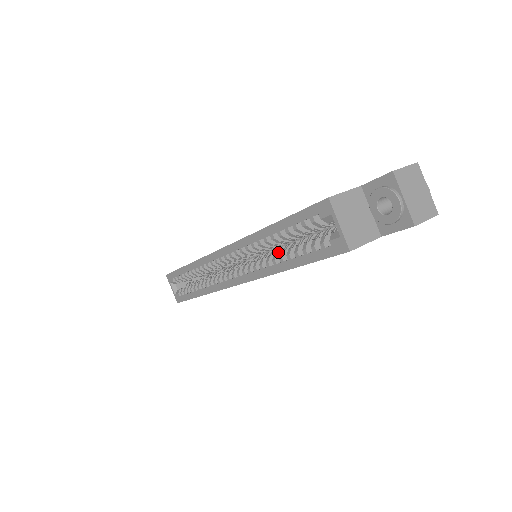
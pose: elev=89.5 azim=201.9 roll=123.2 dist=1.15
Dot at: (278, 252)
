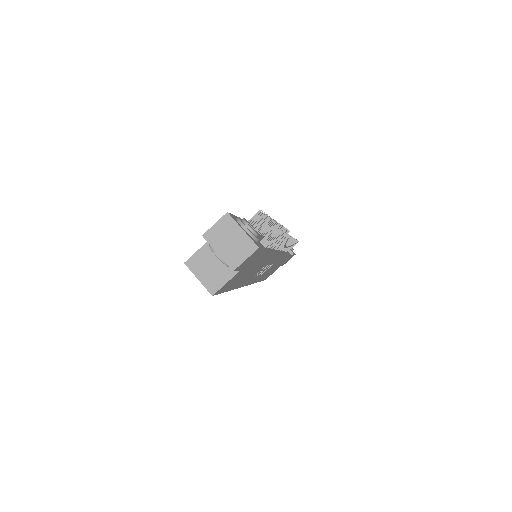
Dot at: occluded
